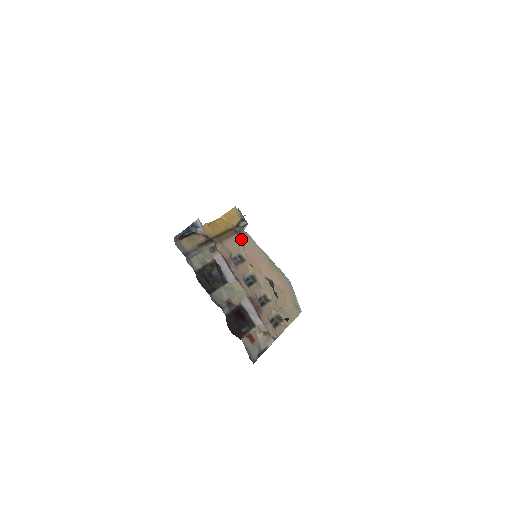
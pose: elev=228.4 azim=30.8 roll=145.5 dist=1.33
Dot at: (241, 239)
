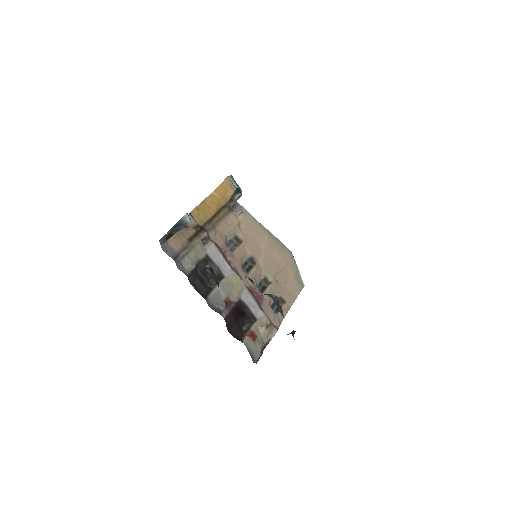
Dot at: (236, 217)
